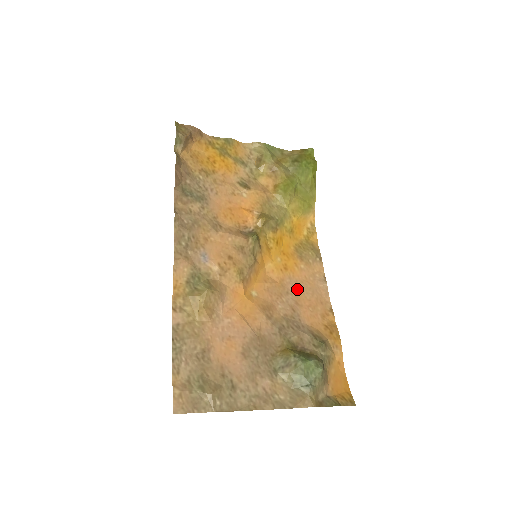
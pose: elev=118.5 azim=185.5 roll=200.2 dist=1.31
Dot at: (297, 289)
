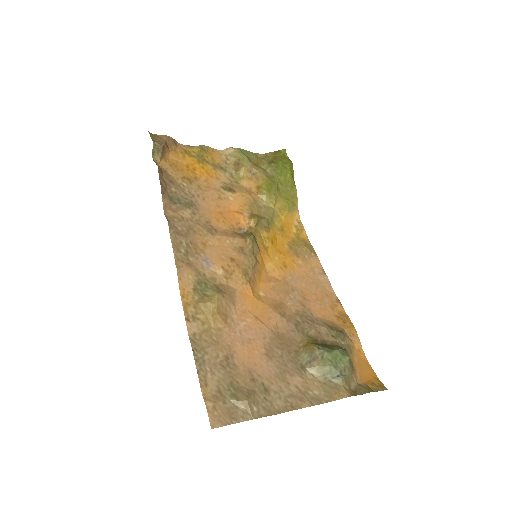
Dot at: (301, 285)
